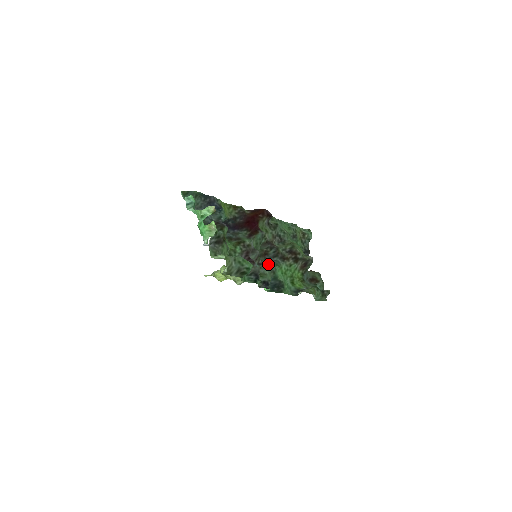
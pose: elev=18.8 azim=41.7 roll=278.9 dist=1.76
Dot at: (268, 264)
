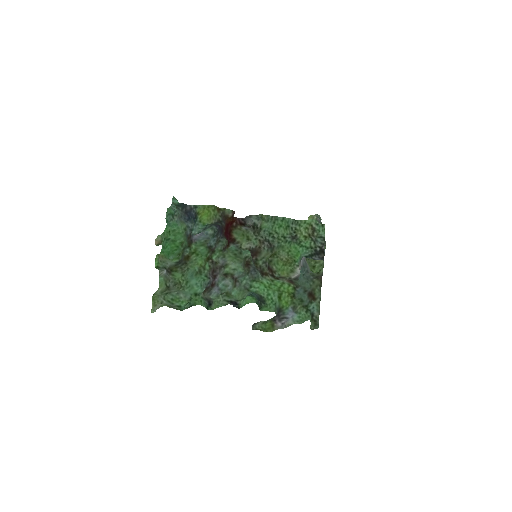
Dot at: (239, 281)
